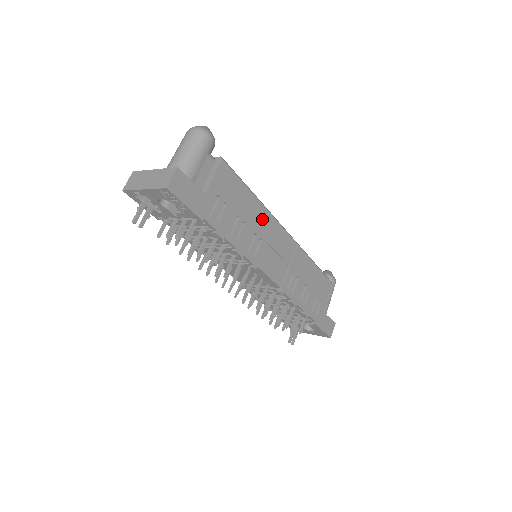
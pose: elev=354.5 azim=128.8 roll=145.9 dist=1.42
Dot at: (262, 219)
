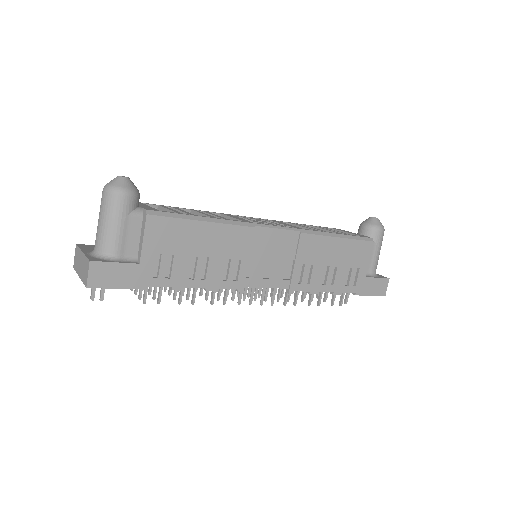
Dot at: (233, 239)
